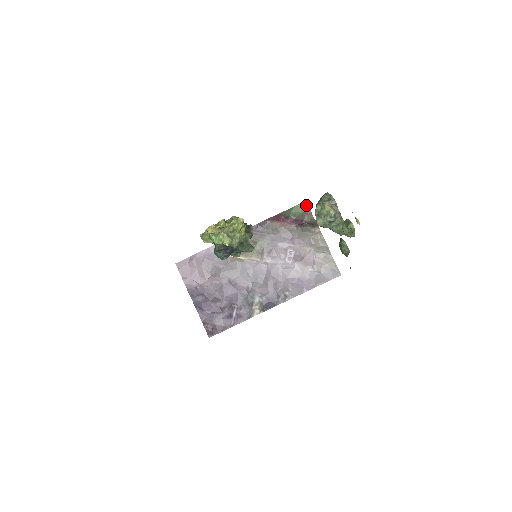
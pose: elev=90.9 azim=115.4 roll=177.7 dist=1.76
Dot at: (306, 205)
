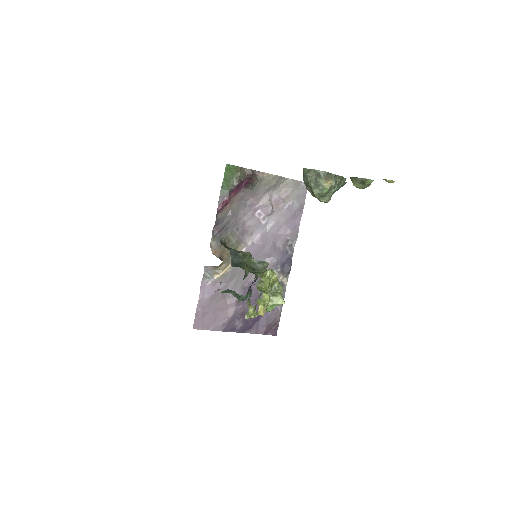
Dot at: (230, 167)
